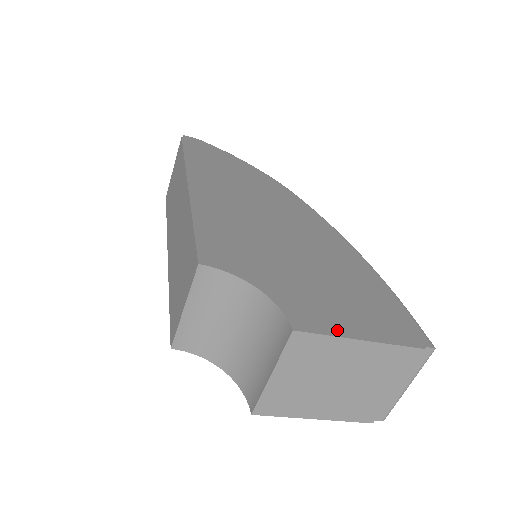
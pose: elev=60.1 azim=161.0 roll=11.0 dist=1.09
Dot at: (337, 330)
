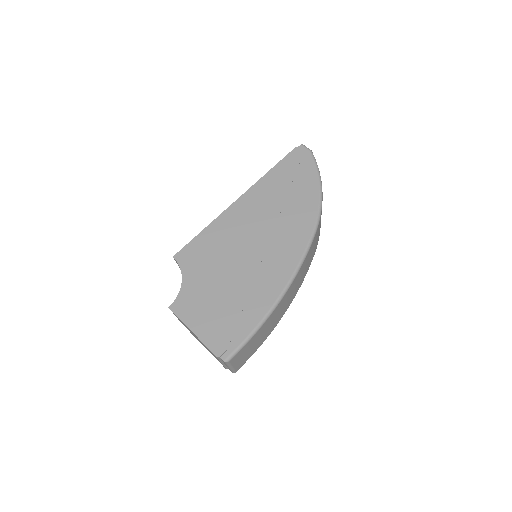
Dot at: (187, 320)
